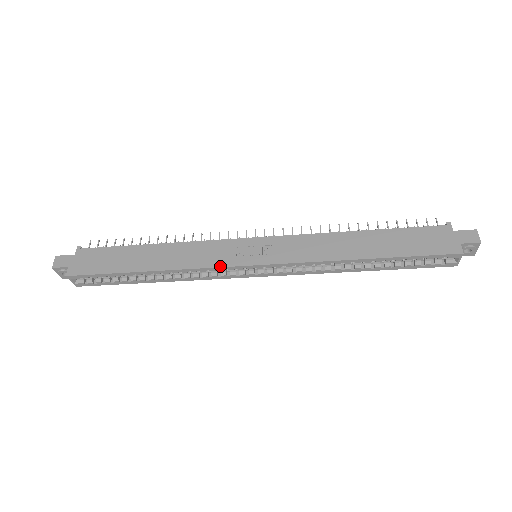
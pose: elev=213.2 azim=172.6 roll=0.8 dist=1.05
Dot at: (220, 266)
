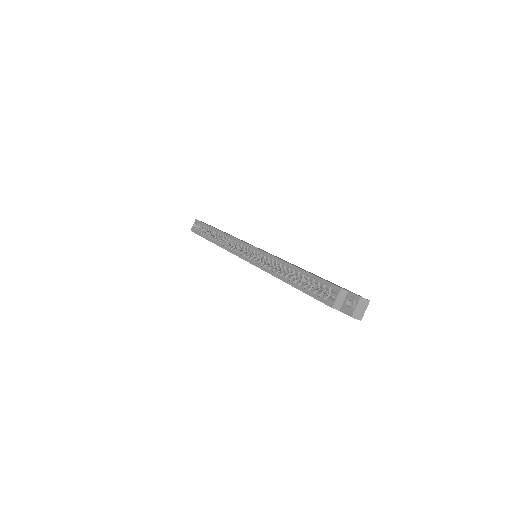
Dot at: occluded
